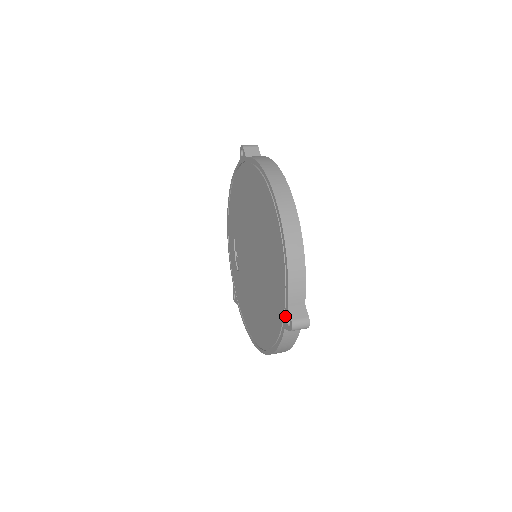
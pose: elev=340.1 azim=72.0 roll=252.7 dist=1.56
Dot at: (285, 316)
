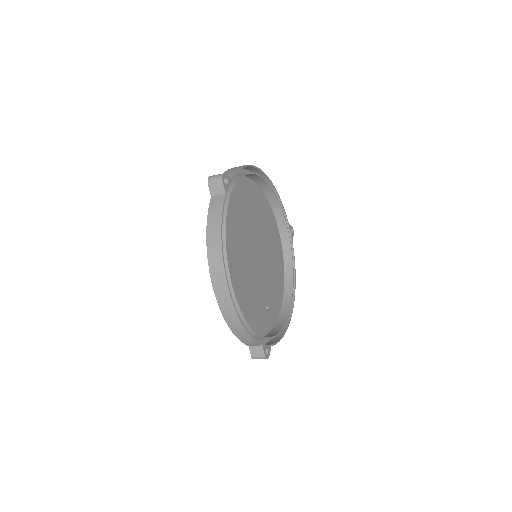
Dot at: occluded
